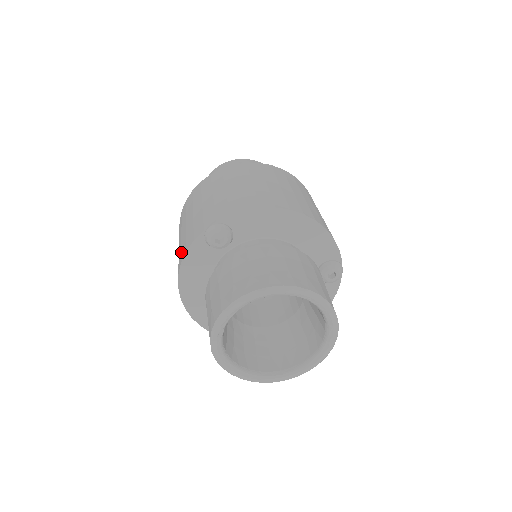
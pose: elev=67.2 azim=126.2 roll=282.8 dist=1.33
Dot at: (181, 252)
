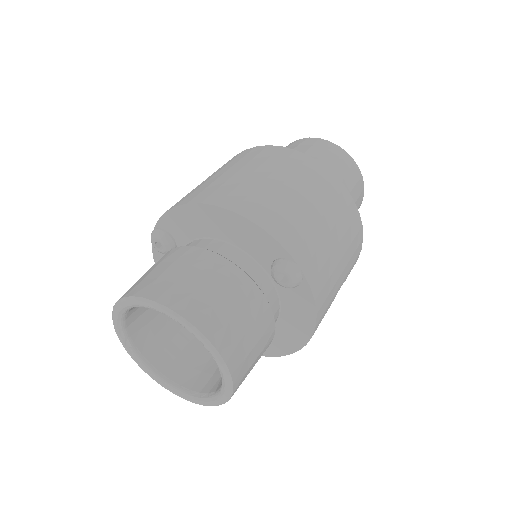
Dot at: occluded
